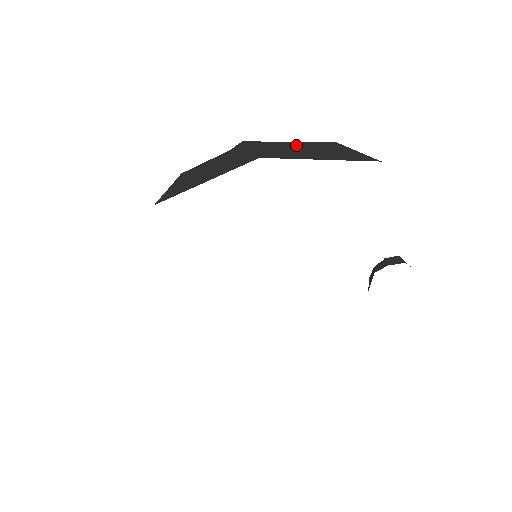
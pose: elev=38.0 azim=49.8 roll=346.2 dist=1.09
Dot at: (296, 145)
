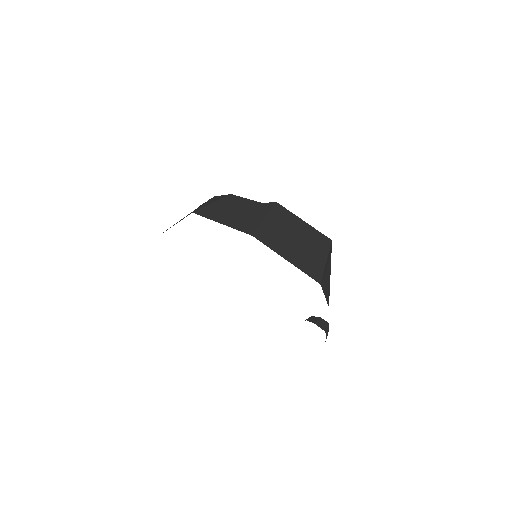
Dot at: (301, 229)
